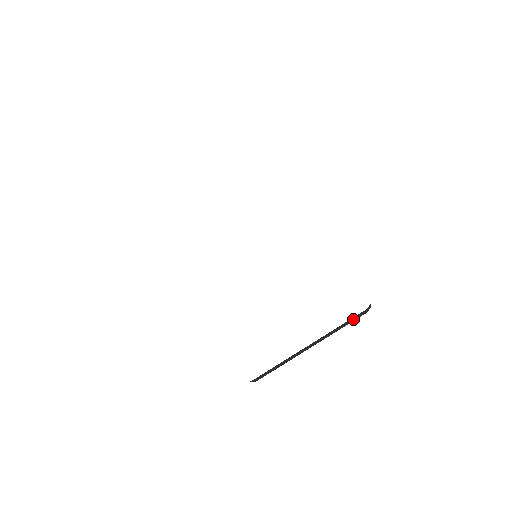
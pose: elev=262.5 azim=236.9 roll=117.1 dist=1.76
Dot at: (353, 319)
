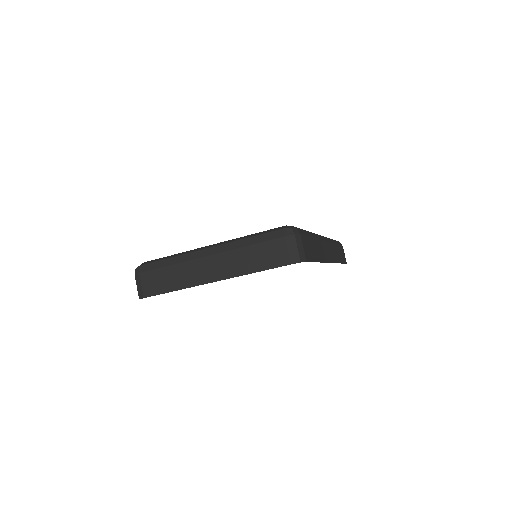
Dot at: occluded
